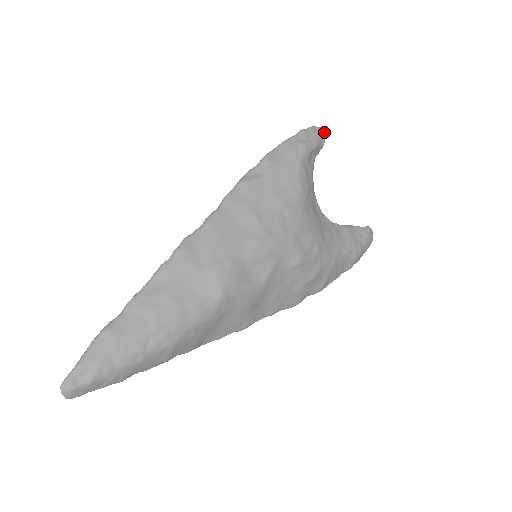
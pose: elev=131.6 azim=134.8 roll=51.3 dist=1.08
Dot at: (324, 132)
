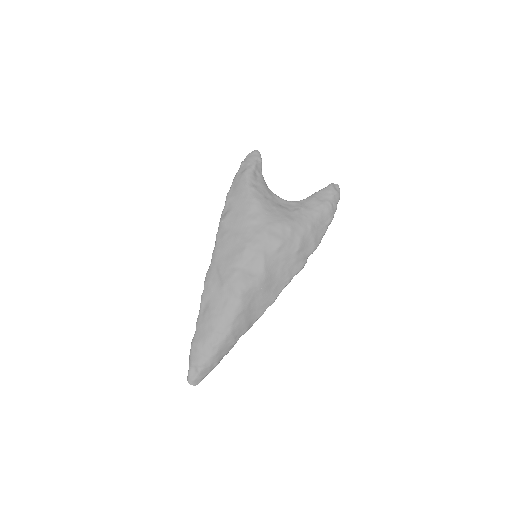
Dot at: (257, 152)
